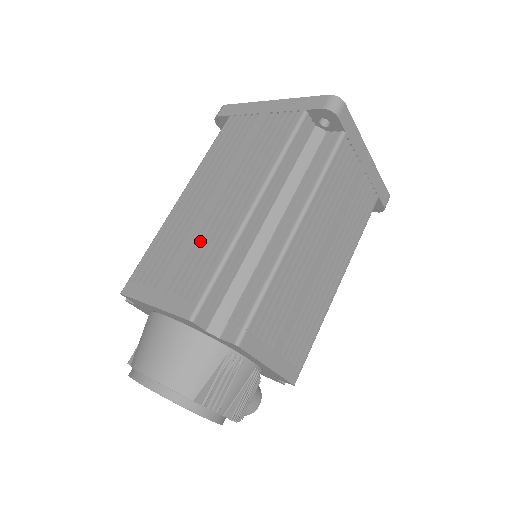
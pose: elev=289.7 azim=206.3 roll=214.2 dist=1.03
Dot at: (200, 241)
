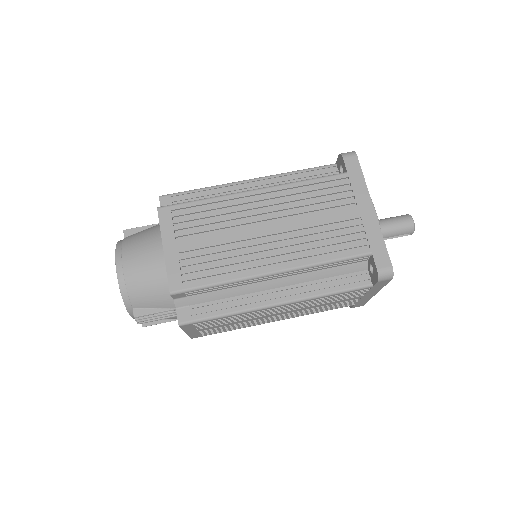
Dot at: (227, 248)
